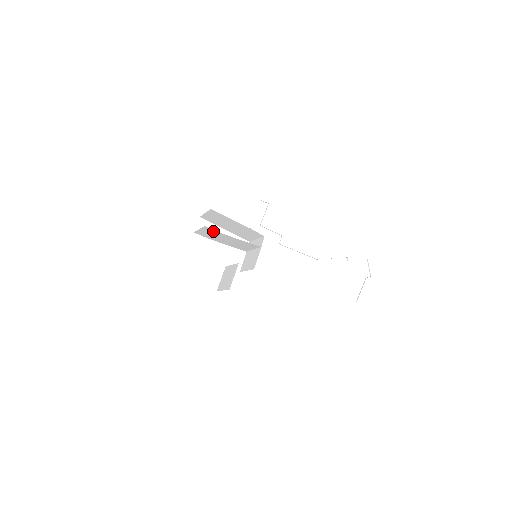
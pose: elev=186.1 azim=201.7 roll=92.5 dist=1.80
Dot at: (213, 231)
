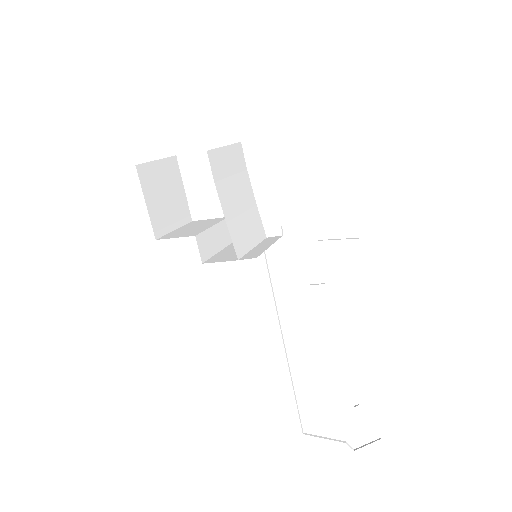
Dot at: (218, 169)
